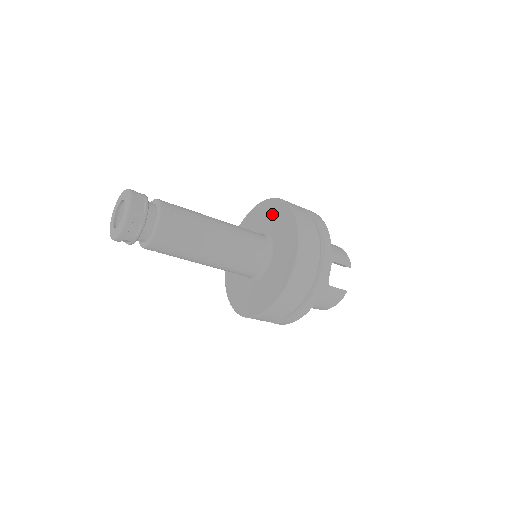
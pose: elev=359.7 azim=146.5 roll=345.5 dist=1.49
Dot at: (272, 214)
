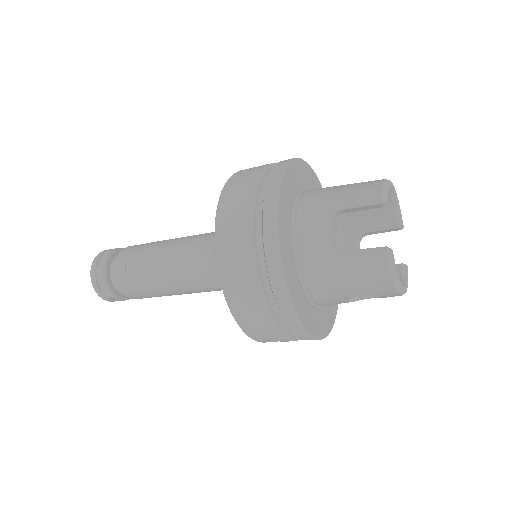
Dot at: occluded
